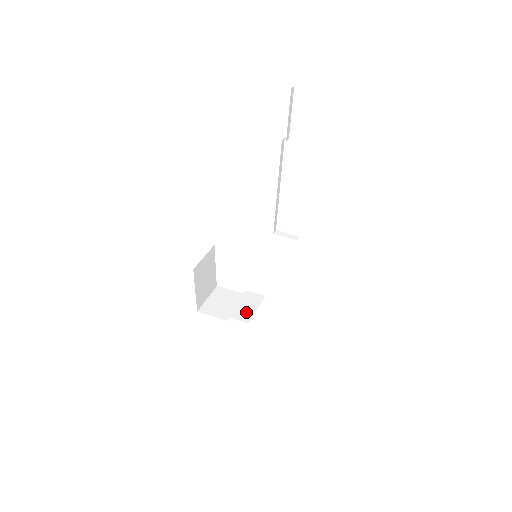
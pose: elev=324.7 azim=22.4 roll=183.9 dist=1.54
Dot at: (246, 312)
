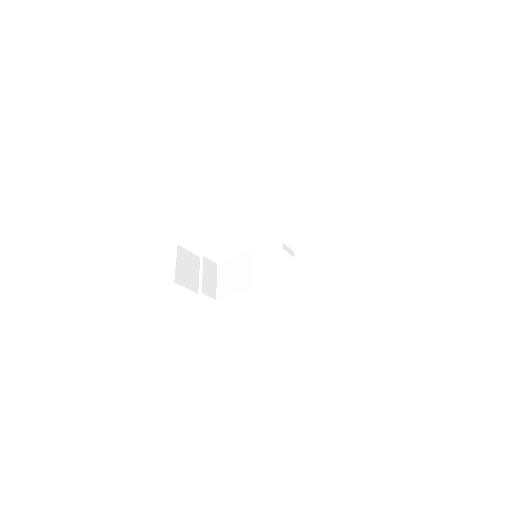
Dot at: (211, 286)
